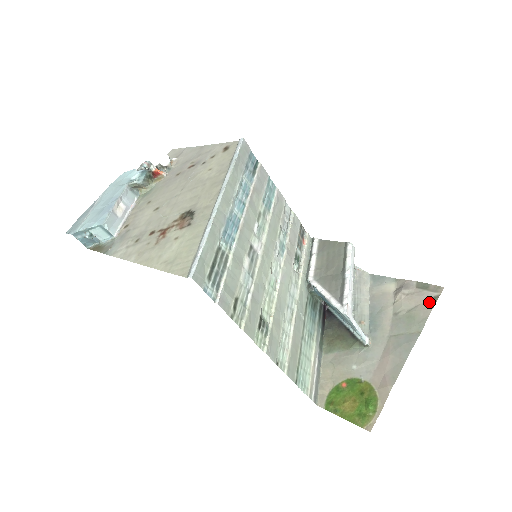
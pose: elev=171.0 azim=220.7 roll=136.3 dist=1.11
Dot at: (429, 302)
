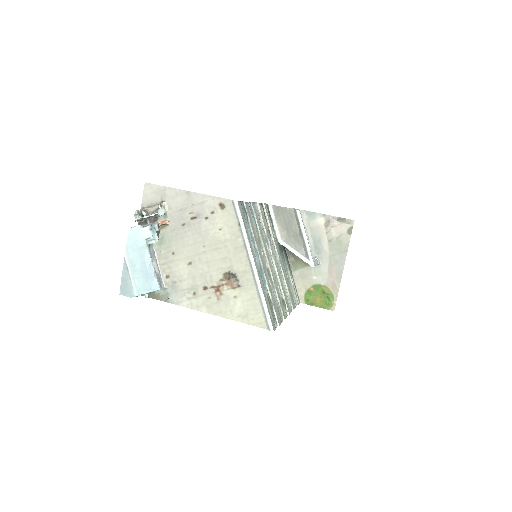
Dot at: (348, 232)
